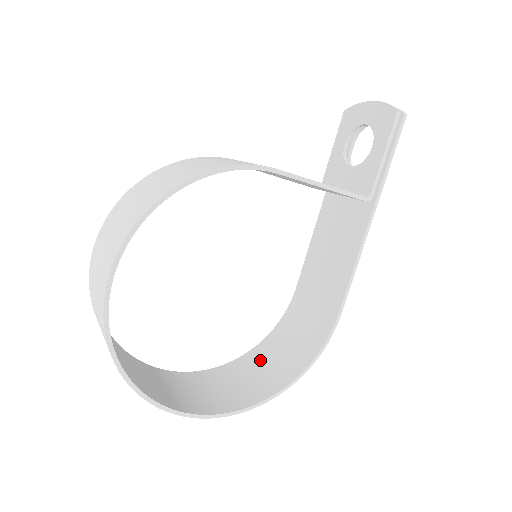
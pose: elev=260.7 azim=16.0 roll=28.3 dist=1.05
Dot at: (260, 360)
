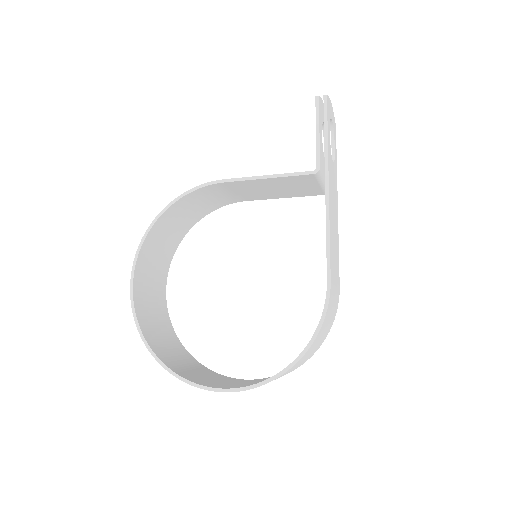
Dot at: occluded
